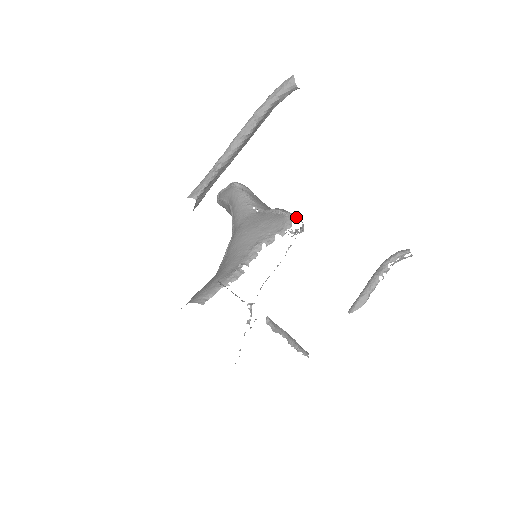
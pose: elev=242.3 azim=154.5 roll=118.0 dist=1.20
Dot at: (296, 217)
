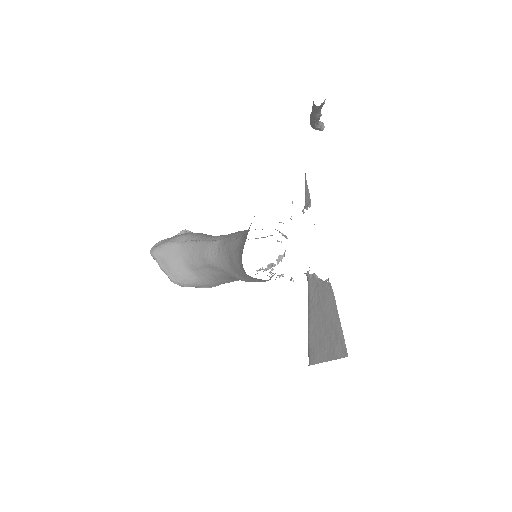
Dot at: occluded
